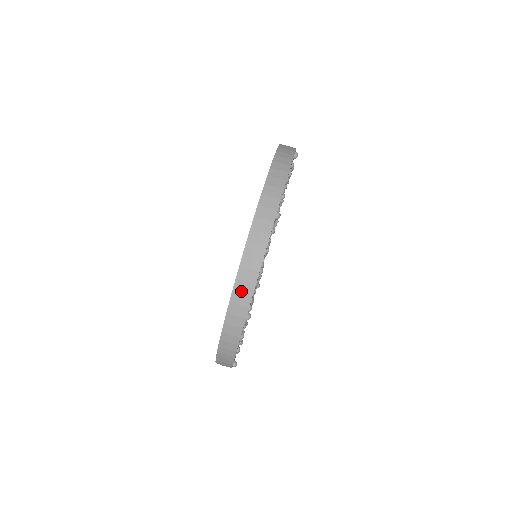
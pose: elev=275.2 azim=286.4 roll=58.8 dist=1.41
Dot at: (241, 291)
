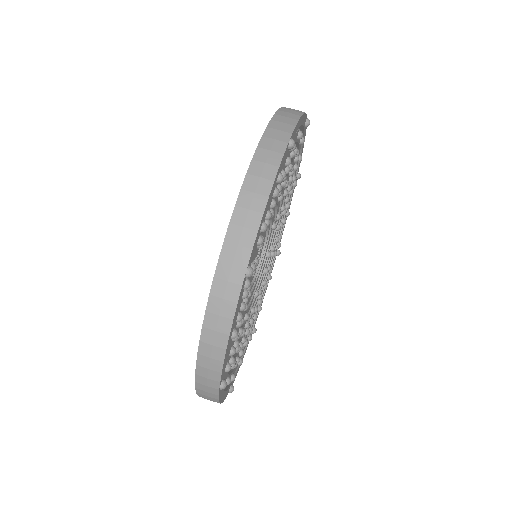
Dot at: (206, 366)
